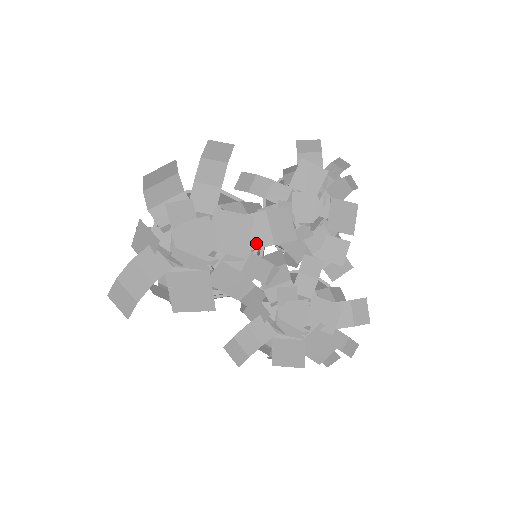
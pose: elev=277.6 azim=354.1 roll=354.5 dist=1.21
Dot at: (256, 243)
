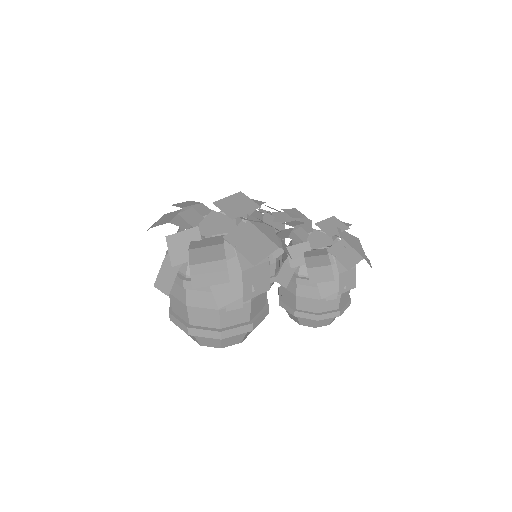
Dot at: occluded
